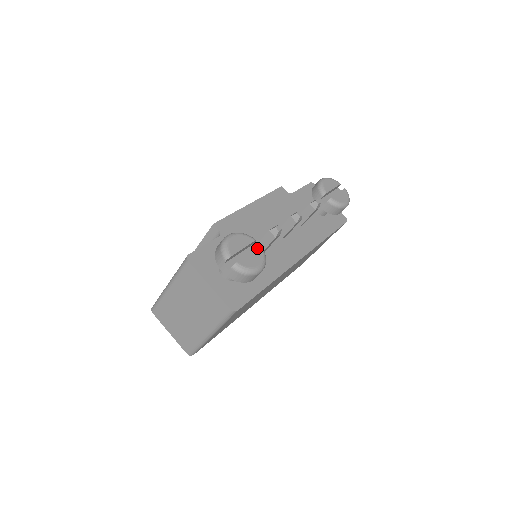
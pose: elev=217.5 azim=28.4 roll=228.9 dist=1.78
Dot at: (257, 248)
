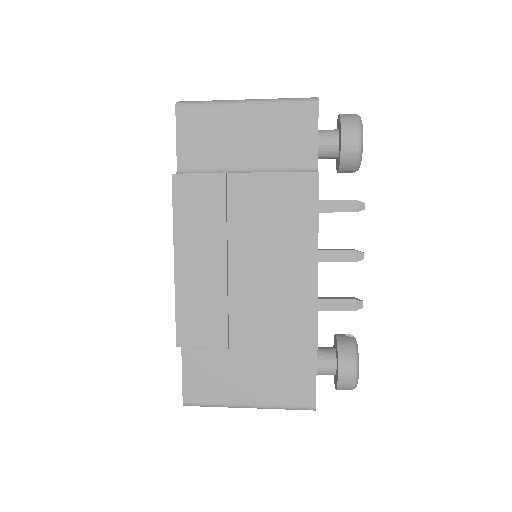
Dot at: occluded
